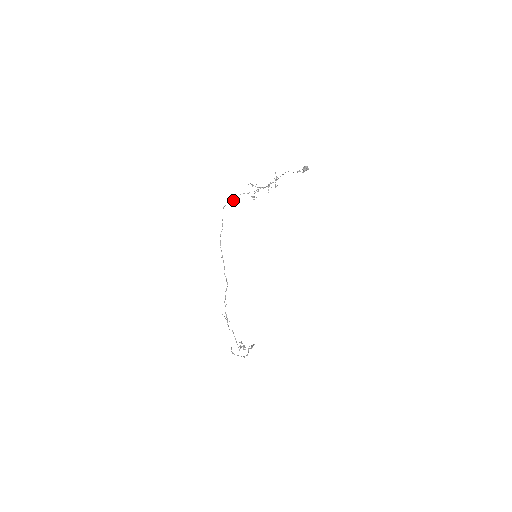
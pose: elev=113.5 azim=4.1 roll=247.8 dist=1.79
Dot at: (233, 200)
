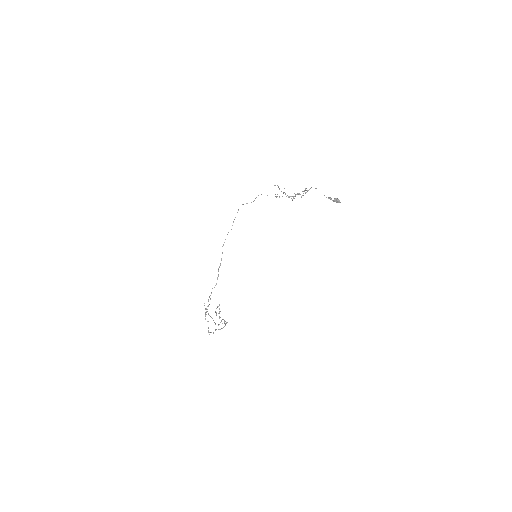
Dot at: (253, 201)
